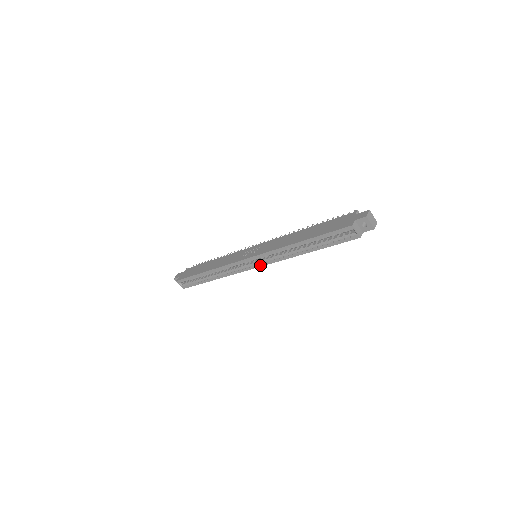
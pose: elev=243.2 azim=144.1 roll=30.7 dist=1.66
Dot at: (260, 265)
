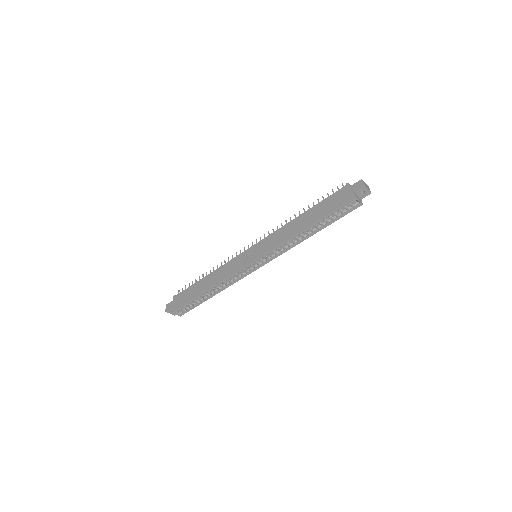
Dot at: (266, 262)
